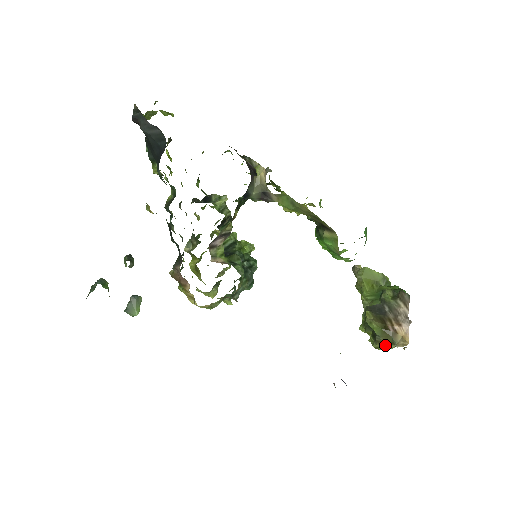
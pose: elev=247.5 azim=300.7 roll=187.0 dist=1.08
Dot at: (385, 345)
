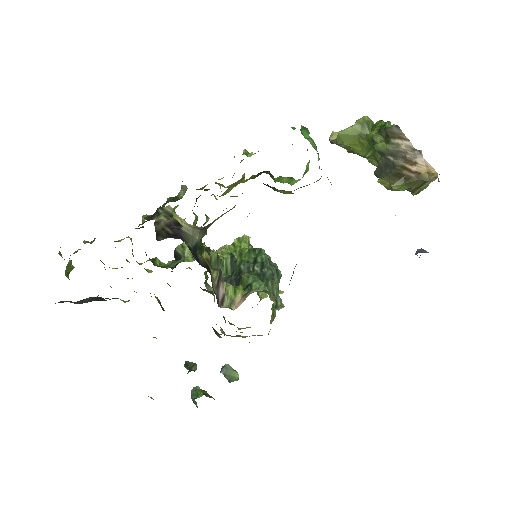
Dot at: (421, 187)
